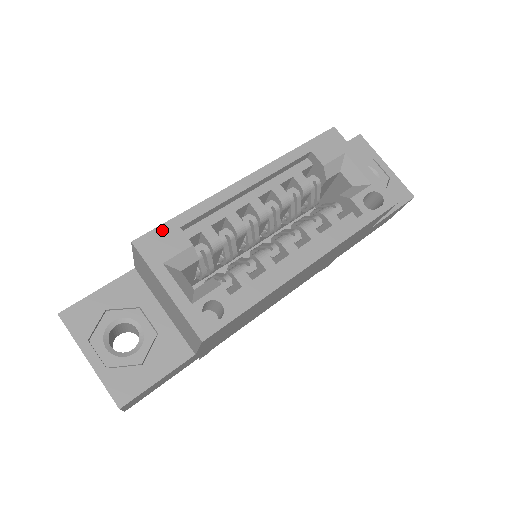
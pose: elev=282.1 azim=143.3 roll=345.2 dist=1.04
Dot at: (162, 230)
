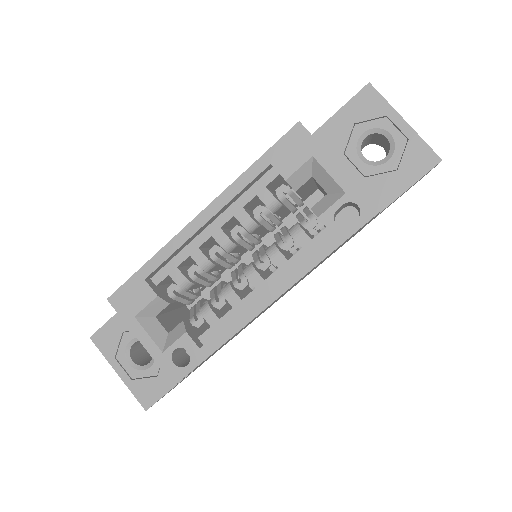
Dot at: (130, 284)
